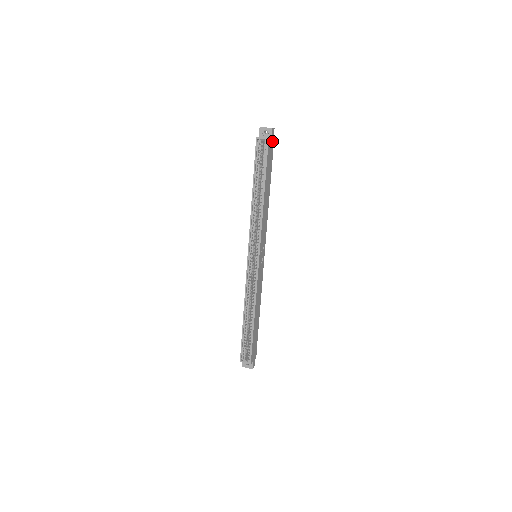
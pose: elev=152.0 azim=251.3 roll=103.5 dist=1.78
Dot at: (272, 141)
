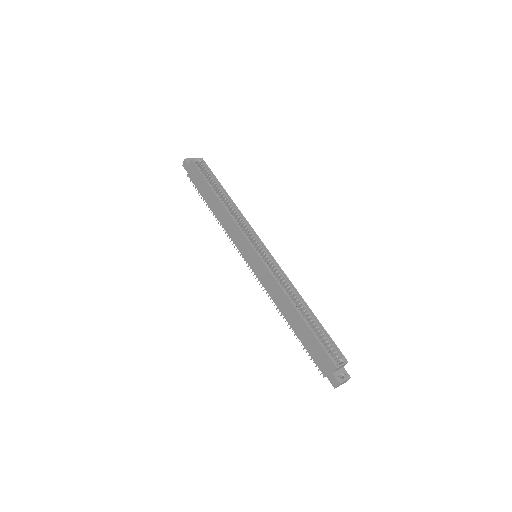
Dot at: occluded
